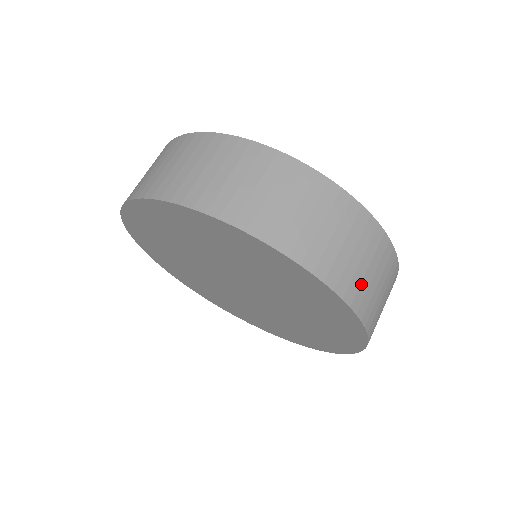
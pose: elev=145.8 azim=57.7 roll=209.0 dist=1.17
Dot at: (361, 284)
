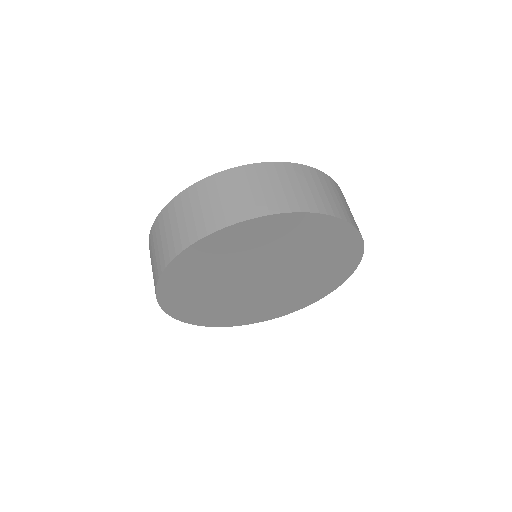
Dot at: (353, 218)
